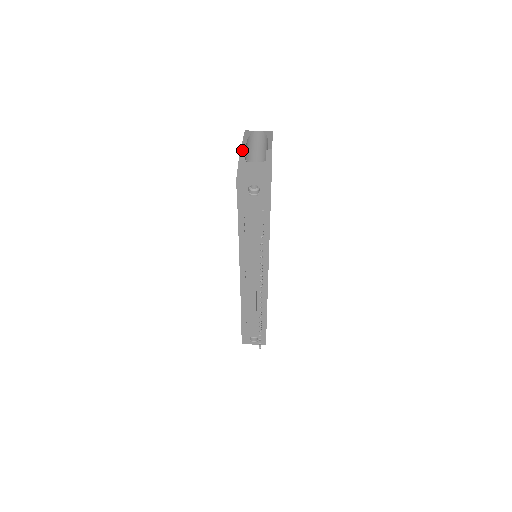
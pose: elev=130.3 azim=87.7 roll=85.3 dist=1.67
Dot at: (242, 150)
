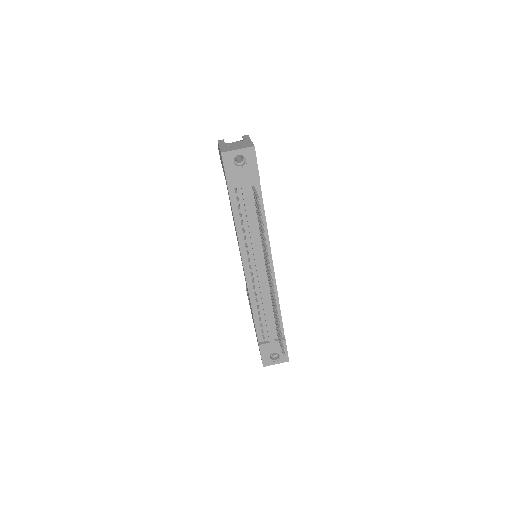
Dot at: (220, 140)
